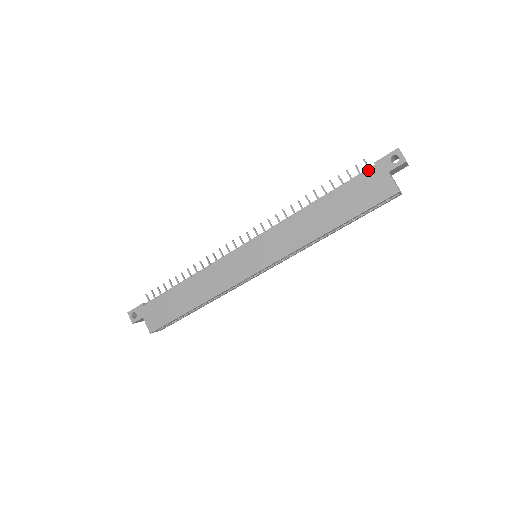
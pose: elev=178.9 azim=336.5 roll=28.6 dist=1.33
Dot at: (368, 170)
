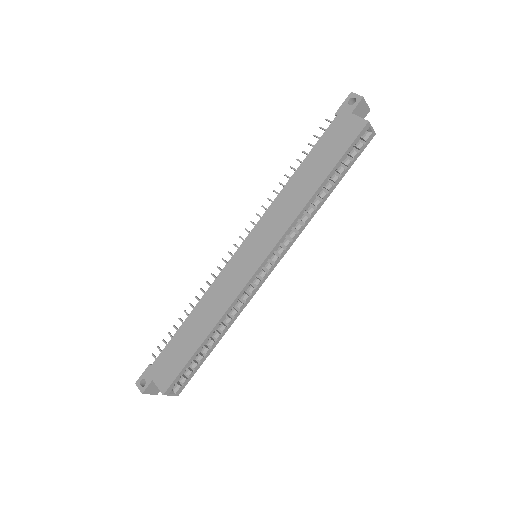
Dot at: (332, 122)
